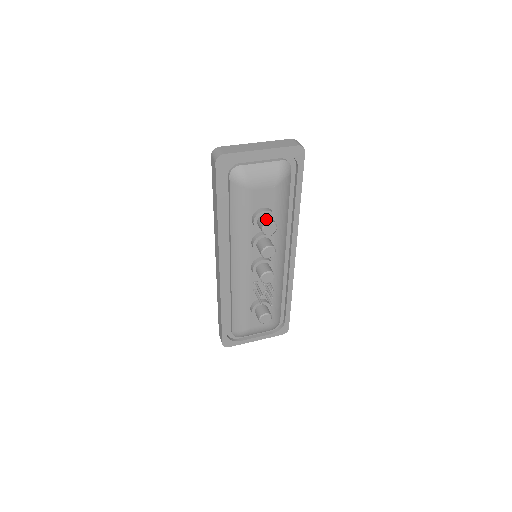
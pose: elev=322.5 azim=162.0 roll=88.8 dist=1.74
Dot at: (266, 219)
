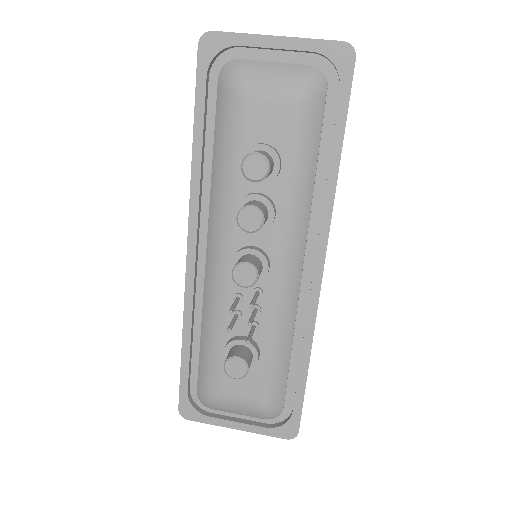
Dot at: (255, 151)
